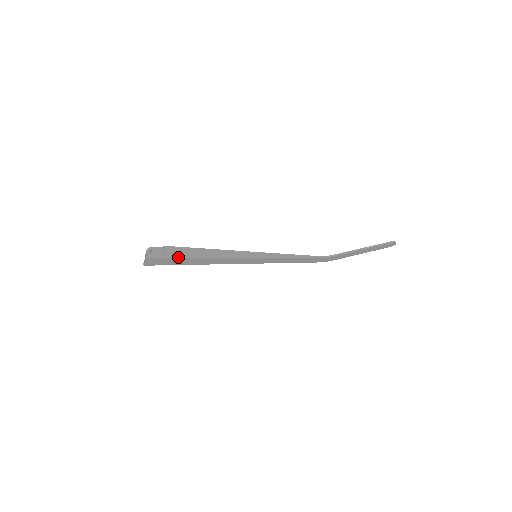
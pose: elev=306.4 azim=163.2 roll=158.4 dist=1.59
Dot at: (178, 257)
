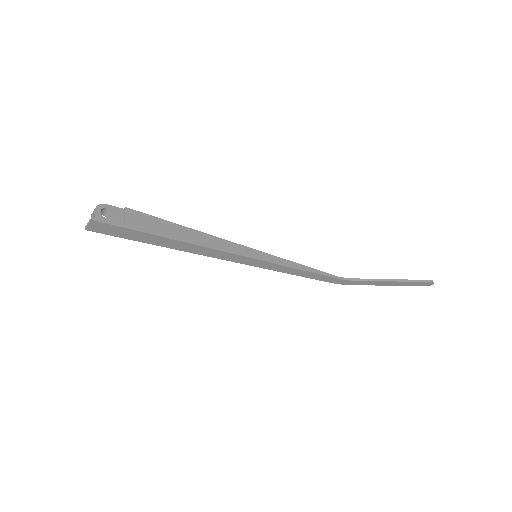
Dot at: (144, 231)
